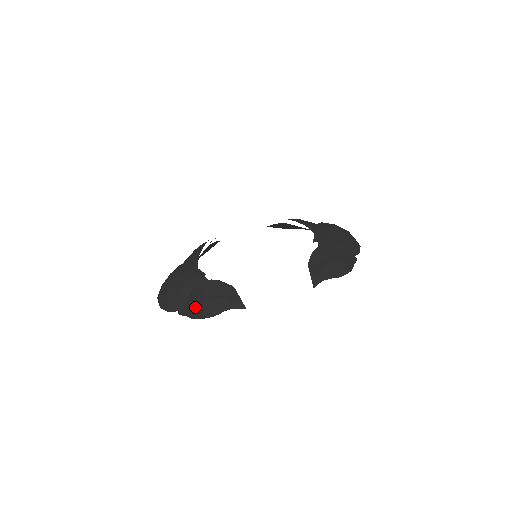
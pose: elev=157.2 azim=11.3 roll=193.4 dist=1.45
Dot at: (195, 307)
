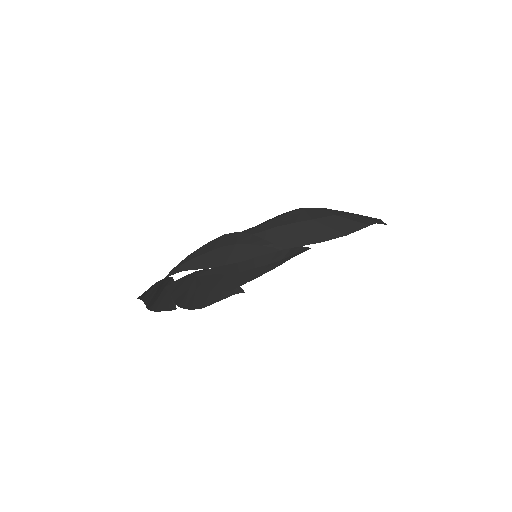
Dot at: (160, 301)
